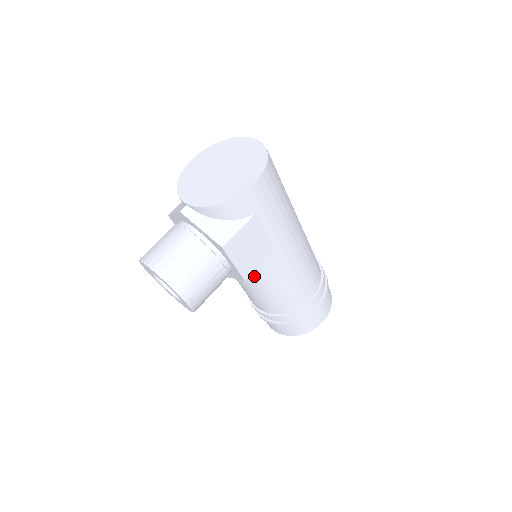
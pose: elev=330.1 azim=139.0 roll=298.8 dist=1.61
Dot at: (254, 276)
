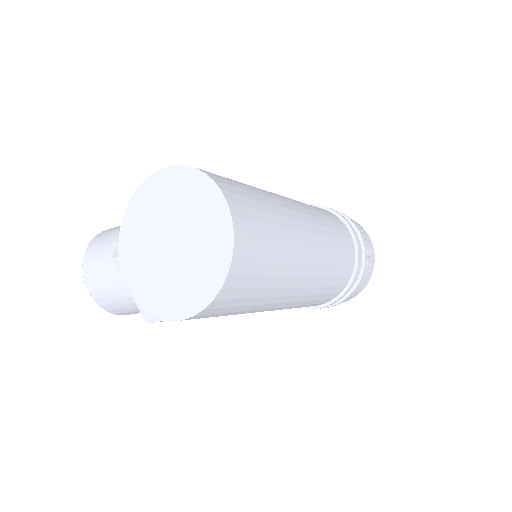
Dot at: occluded
